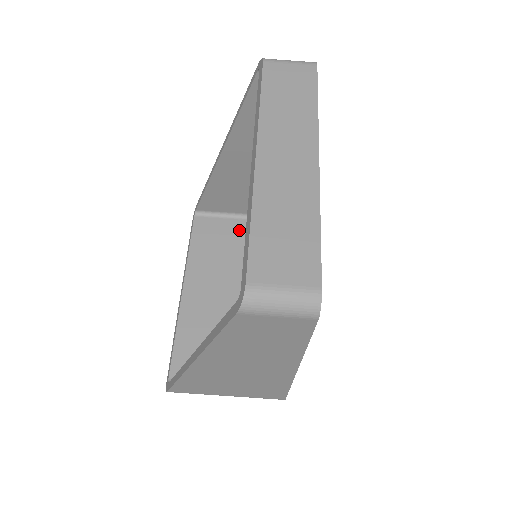
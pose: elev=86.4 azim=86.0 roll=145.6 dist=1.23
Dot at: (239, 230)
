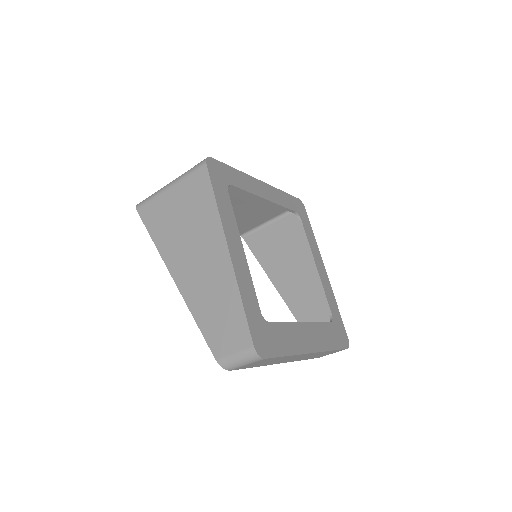
Dot at: occluded
